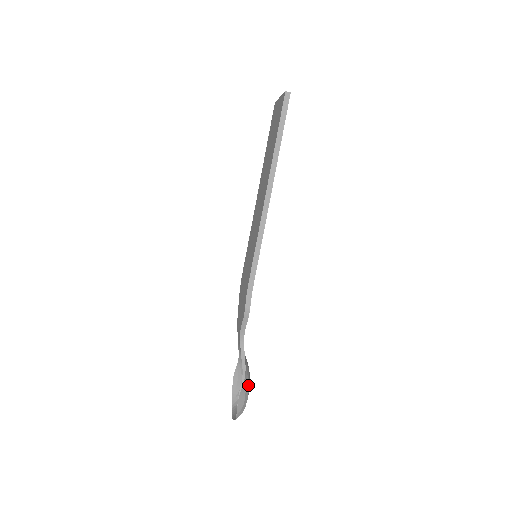
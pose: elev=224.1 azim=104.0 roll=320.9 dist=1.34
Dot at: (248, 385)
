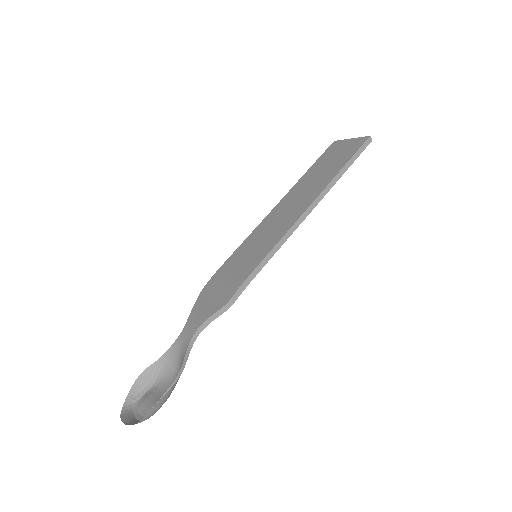
Dot at: occluded
